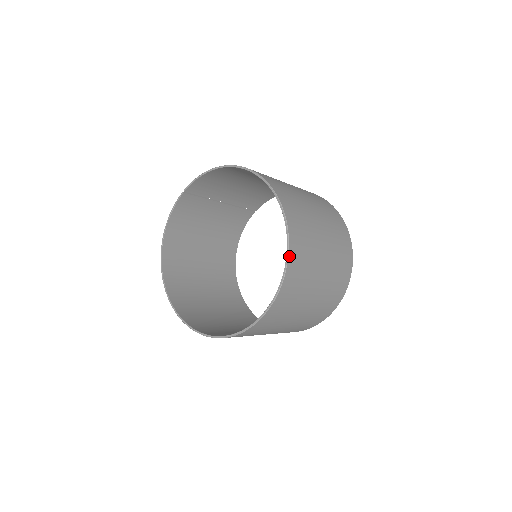
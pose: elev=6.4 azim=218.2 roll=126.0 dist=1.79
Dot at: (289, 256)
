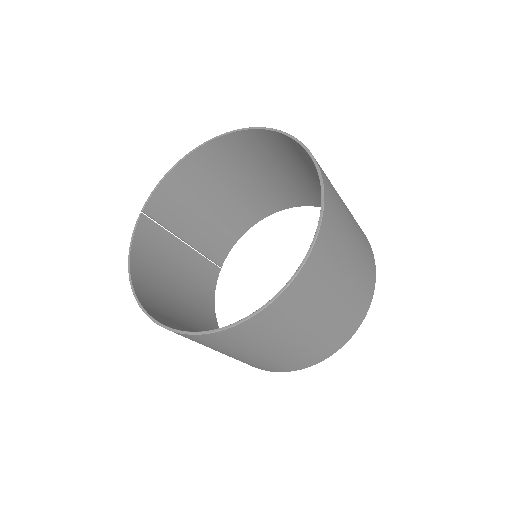
Dot at: (312, 155)
